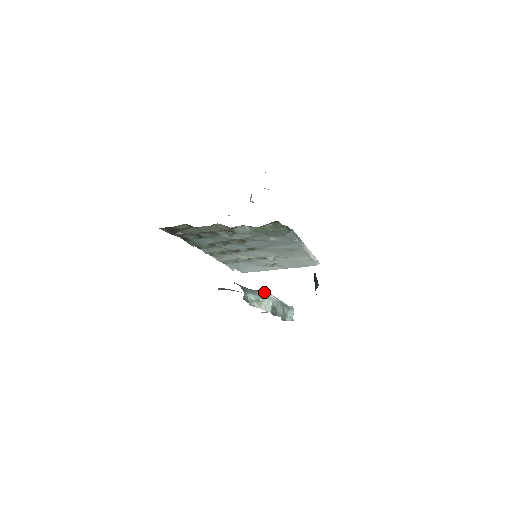
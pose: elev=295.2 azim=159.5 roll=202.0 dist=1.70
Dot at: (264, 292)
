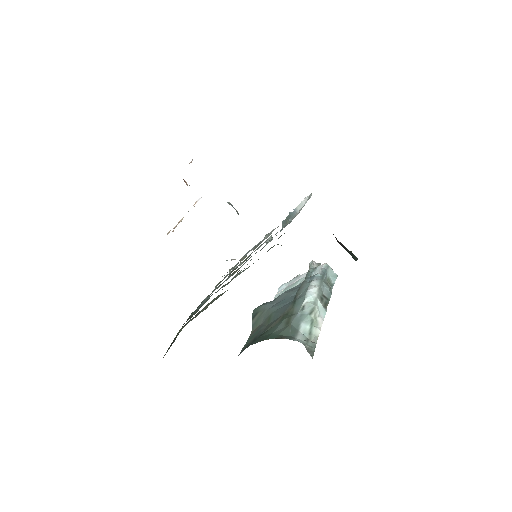
Dot at: (306, 302)
